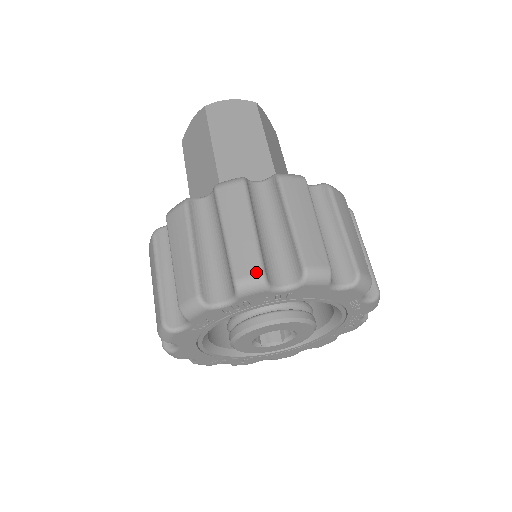
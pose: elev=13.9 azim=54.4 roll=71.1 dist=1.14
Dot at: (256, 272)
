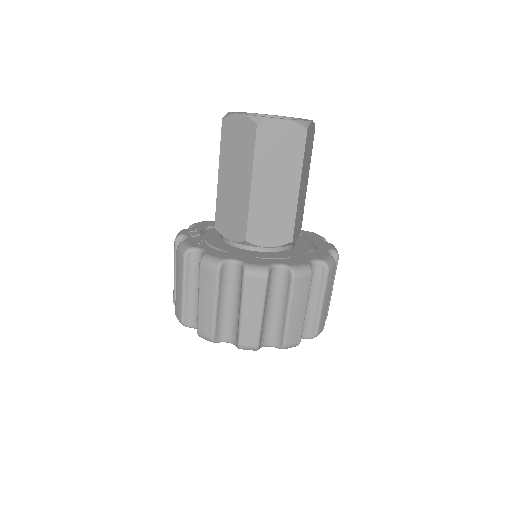
Dot at: (179, 318)
